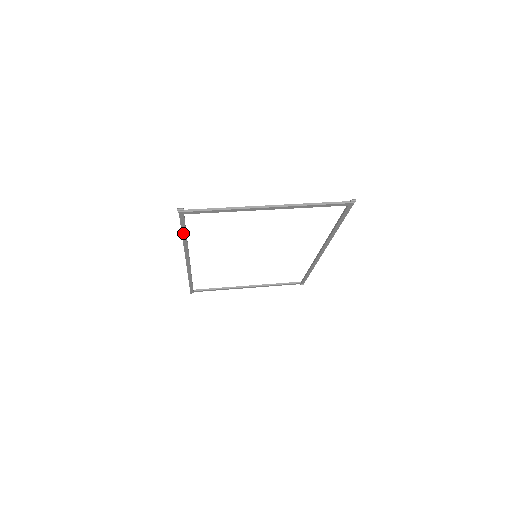
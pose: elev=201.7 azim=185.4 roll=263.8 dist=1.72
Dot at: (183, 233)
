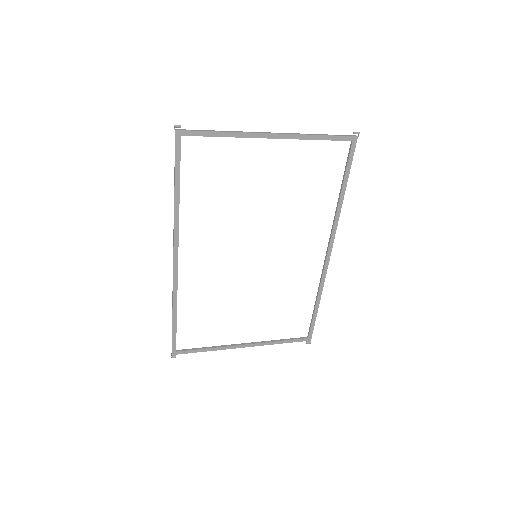
Dot at: (176, 183)
